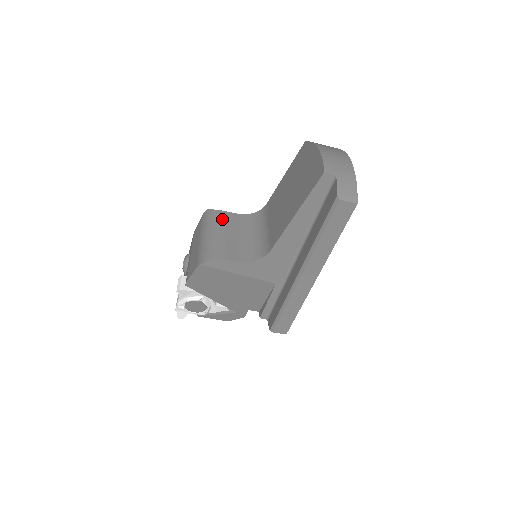
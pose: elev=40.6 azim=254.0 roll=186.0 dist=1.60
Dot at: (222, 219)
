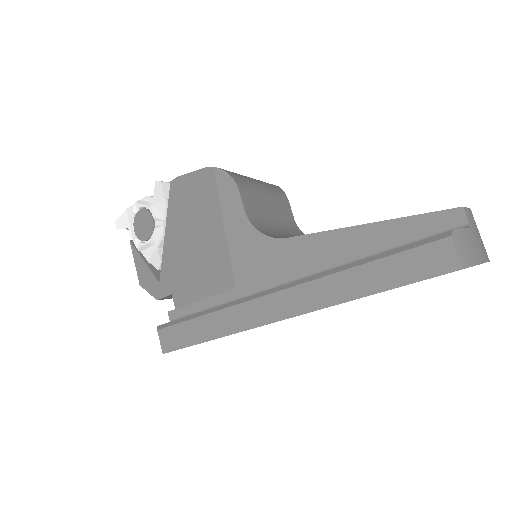
Dot at: (279, 195)
